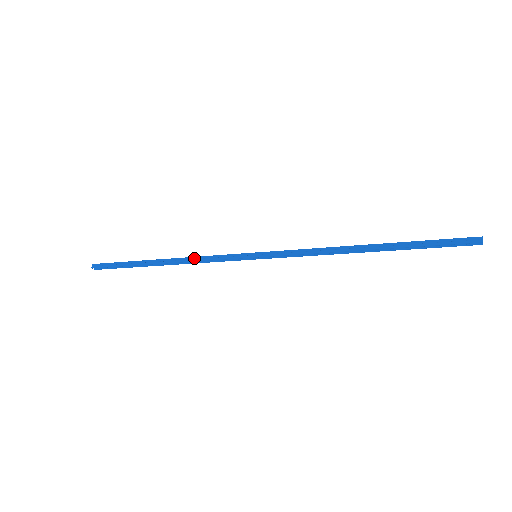
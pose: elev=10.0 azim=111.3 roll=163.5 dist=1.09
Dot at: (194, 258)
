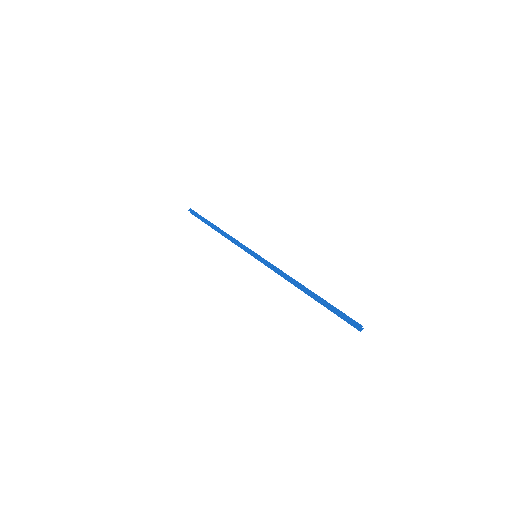
Dot at: (230, 237)
